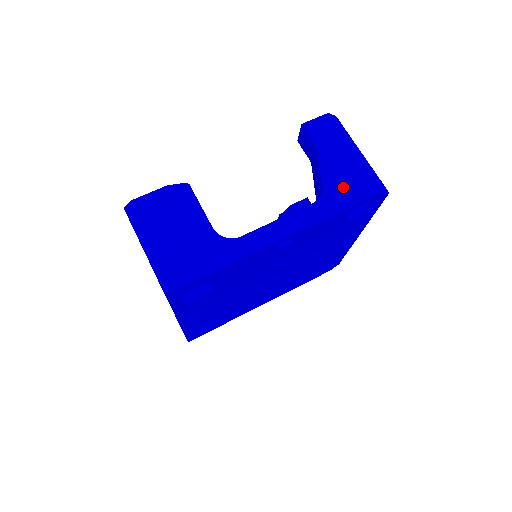
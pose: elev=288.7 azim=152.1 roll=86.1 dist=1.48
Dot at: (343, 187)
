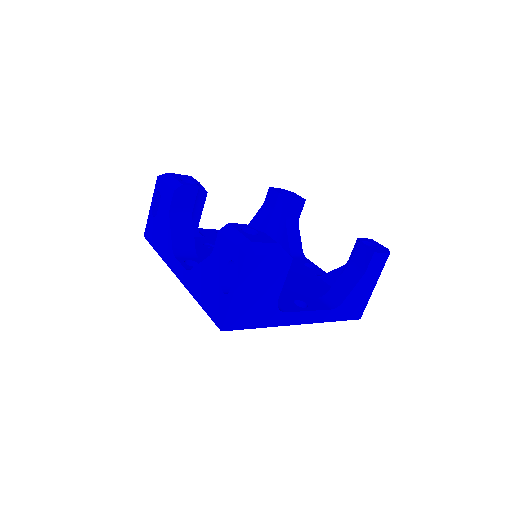
Dot at: (350, 307)
